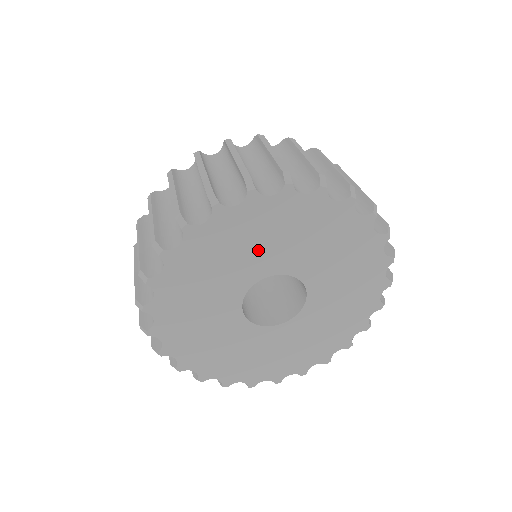
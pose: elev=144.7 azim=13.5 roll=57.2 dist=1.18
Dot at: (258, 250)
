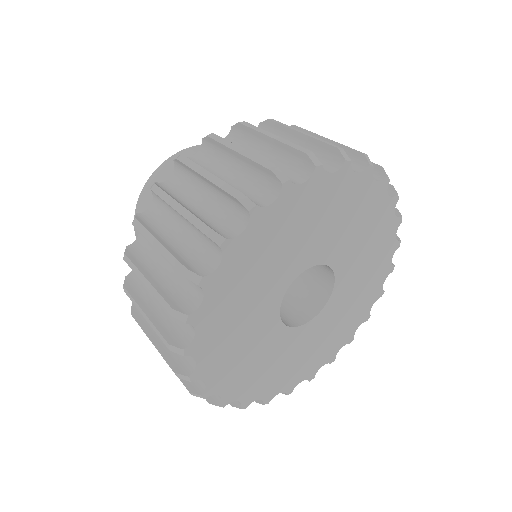
Dot at: (278, 261)
